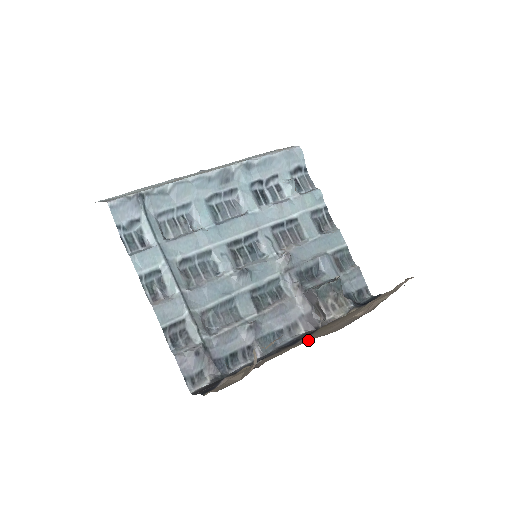
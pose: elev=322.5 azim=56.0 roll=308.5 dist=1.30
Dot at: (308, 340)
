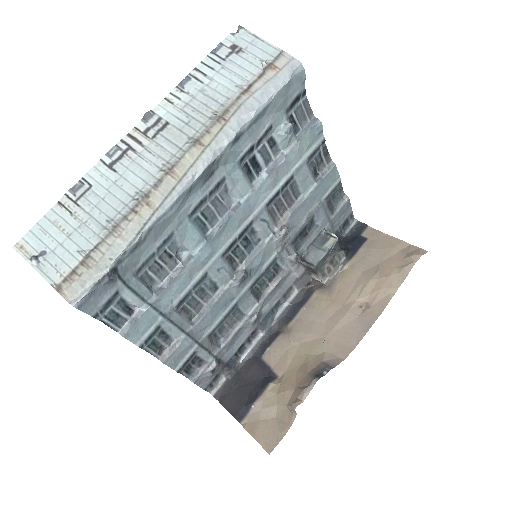
Dot at: (323, 350)
